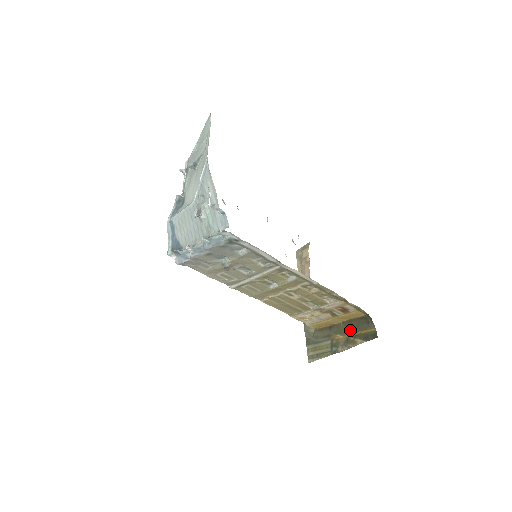
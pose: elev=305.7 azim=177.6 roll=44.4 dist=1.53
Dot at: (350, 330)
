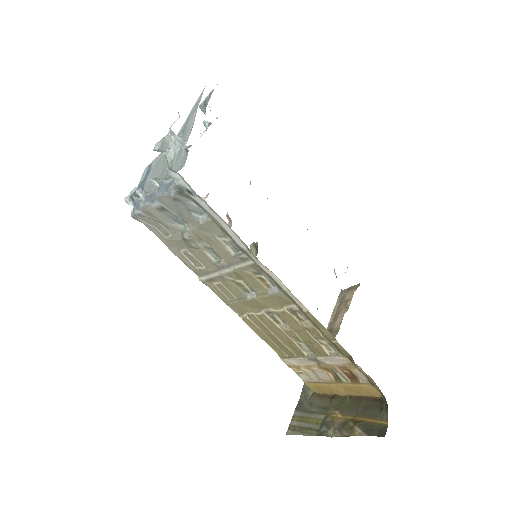
Dot at: (354, 410)
